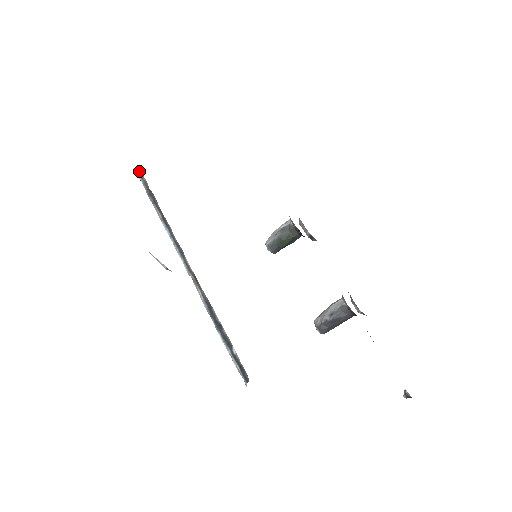
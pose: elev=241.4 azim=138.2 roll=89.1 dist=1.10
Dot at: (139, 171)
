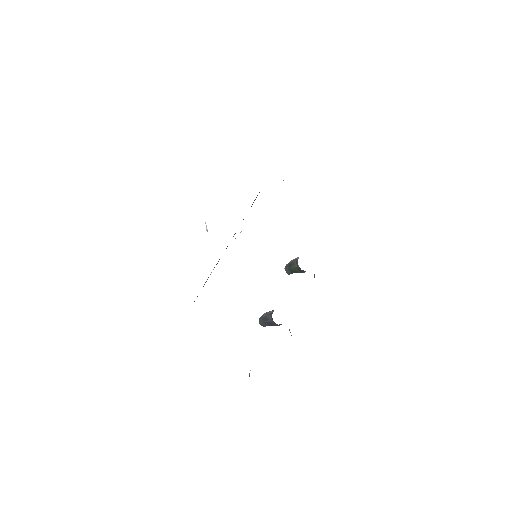
Dot at: occluded
